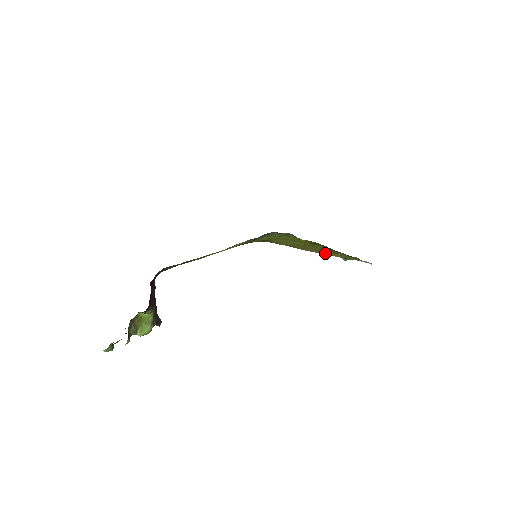
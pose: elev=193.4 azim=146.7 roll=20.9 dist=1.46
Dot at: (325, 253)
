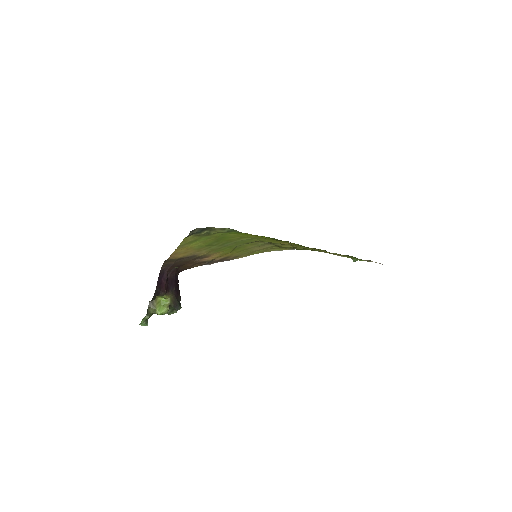
Dot at: occluded
